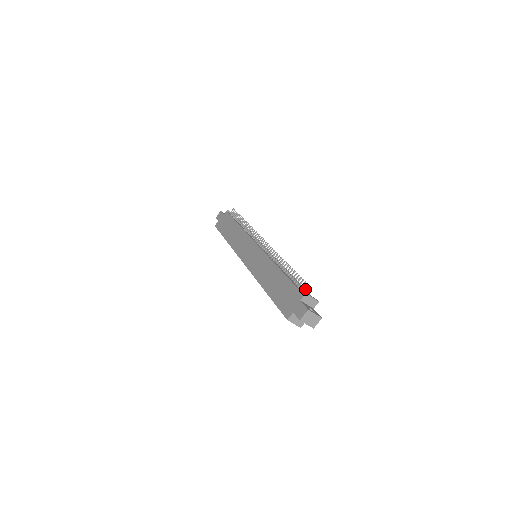
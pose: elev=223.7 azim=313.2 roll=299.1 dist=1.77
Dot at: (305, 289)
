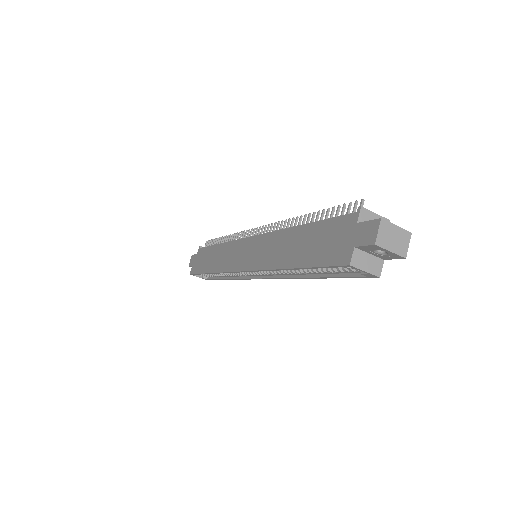
Dot at: occluded
